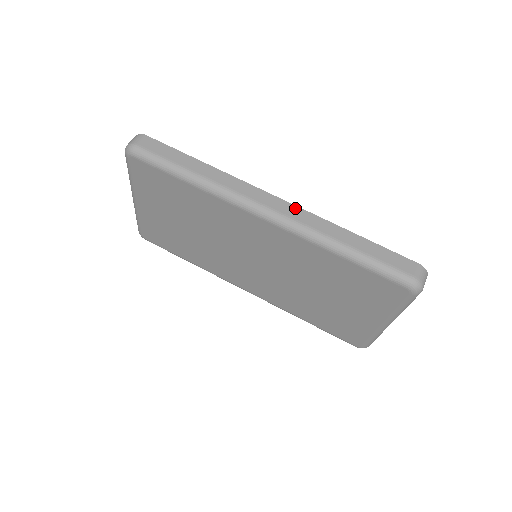
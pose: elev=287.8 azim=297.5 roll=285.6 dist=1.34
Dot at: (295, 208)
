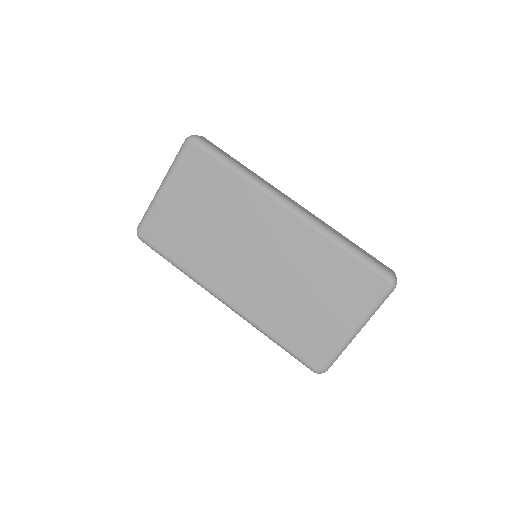
Dot at: (309, 212)
